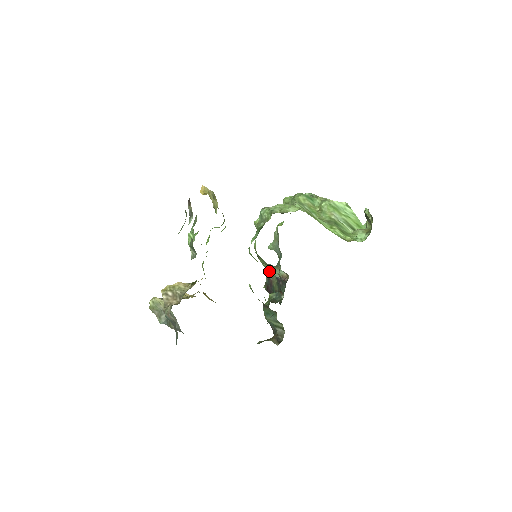
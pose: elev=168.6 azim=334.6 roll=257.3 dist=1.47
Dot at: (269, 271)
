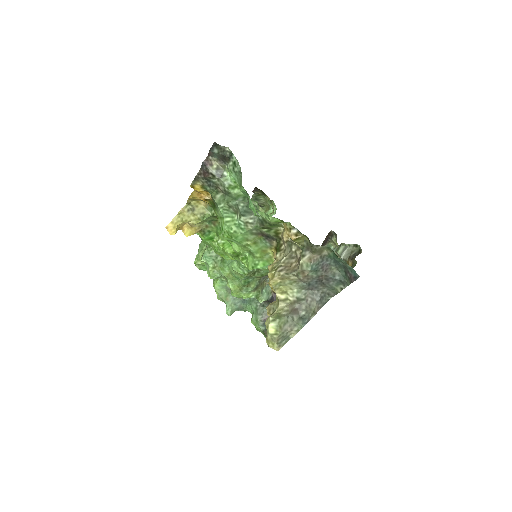
Dot at: (262, 297)
